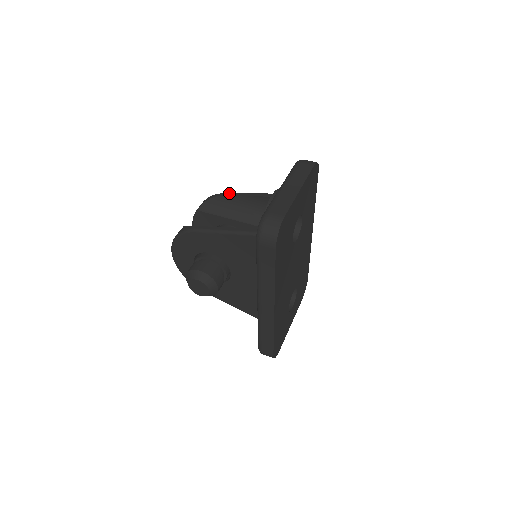
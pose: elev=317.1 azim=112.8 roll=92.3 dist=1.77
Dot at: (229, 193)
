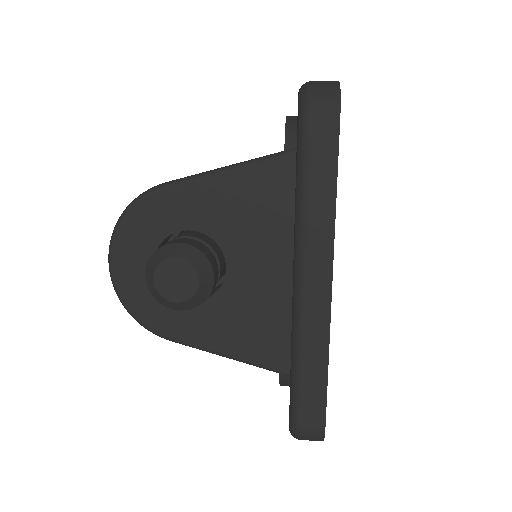
Dot at: occluded
